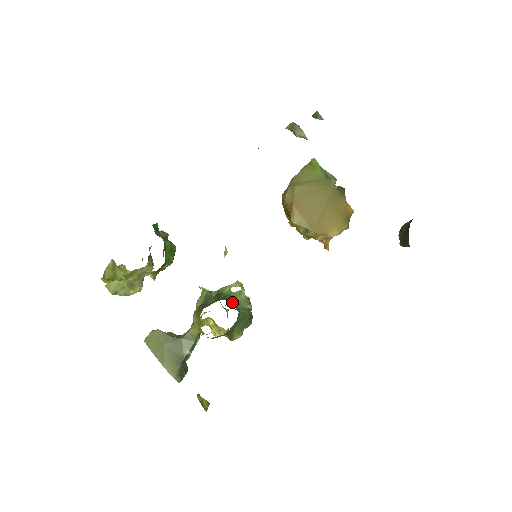
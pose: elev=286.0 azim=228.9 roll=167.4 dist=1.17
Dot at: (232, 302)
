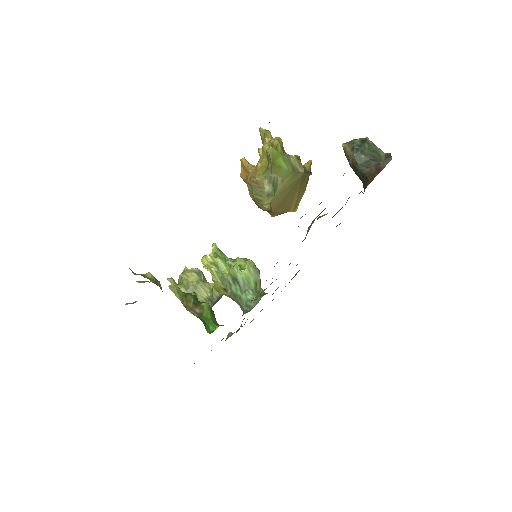
Dot at: (256, 289)
